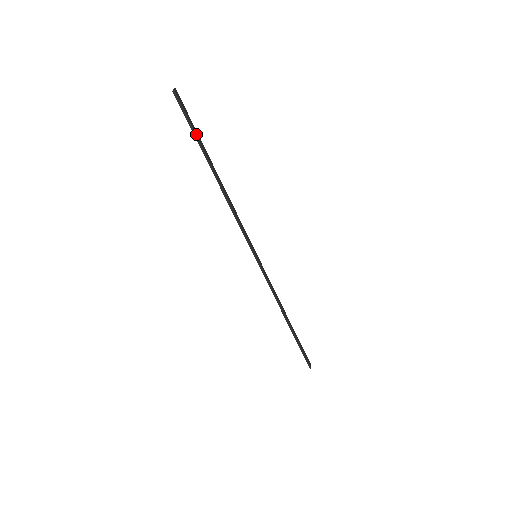
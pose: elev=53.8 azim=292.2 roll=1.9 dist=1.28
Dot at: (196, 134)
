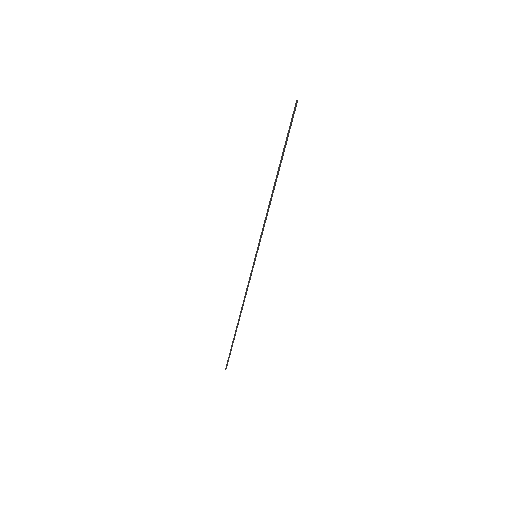
Dot at: occluded
